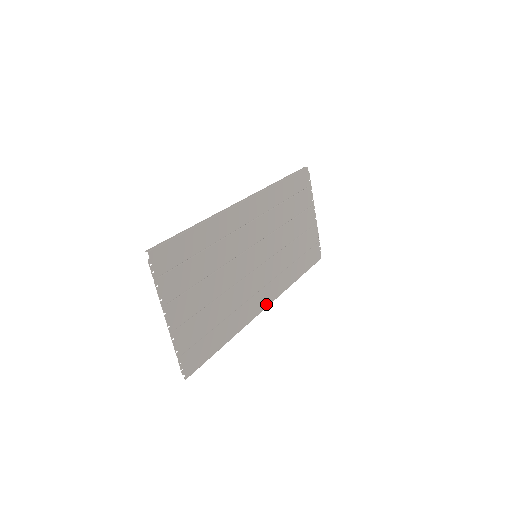
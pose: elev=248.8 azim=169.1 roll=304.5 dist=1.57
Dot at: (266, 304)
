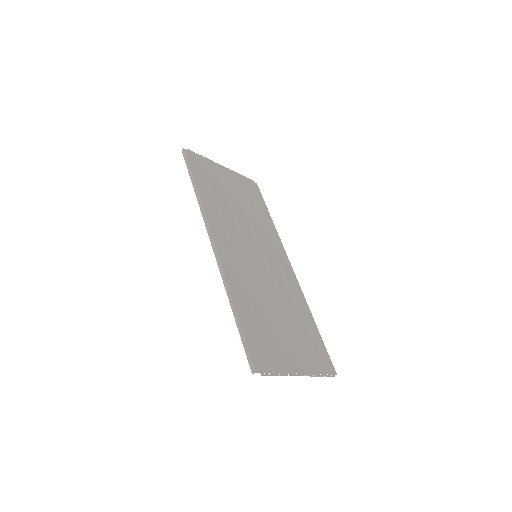
Dot at: (290, 266)
